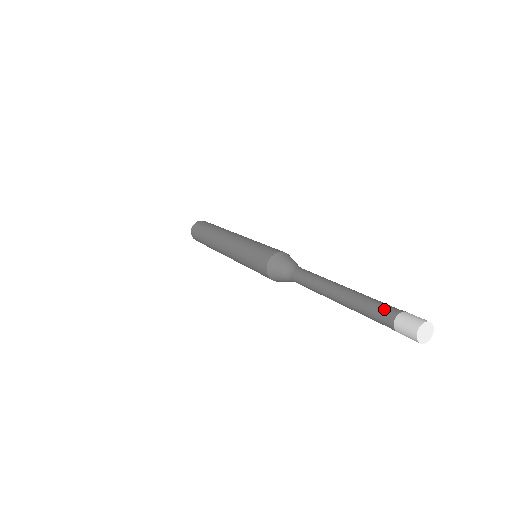
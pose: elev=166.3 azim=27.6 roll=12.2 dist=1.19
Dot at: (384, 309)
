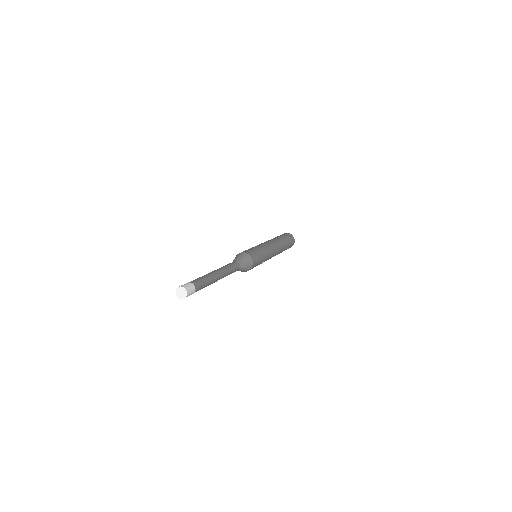
Dot at: occluded
